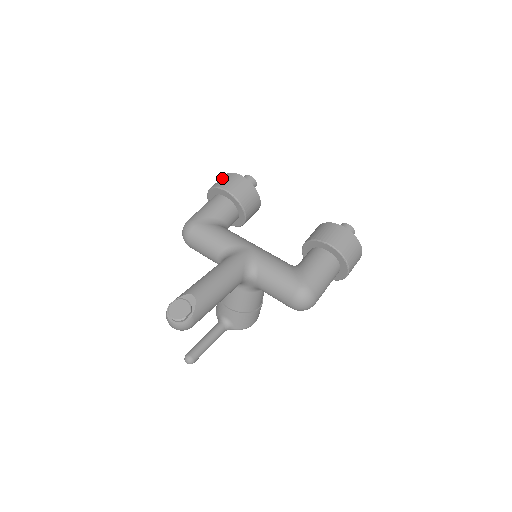
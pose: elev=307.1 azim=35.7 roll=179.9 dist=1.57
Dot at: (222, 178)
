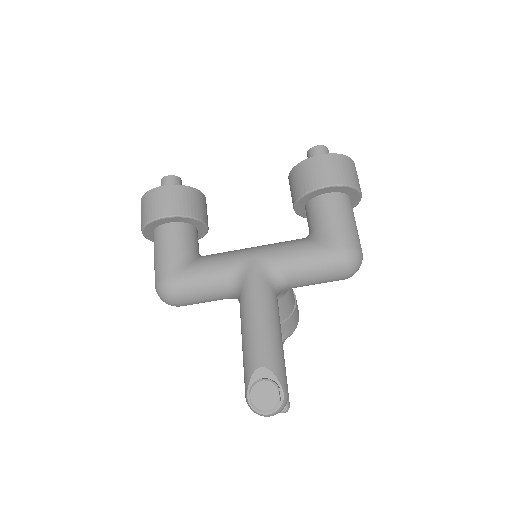
Dot at: (144, 205)
